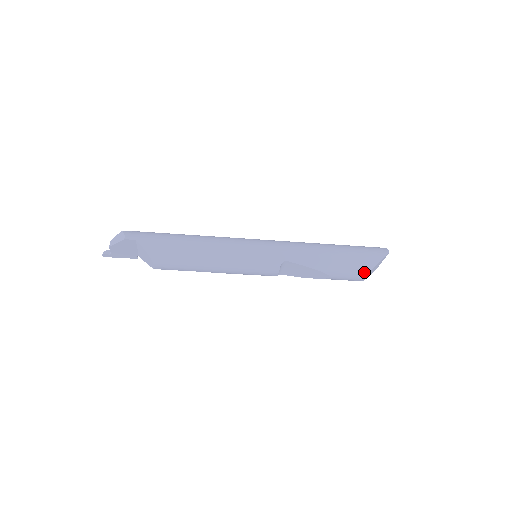
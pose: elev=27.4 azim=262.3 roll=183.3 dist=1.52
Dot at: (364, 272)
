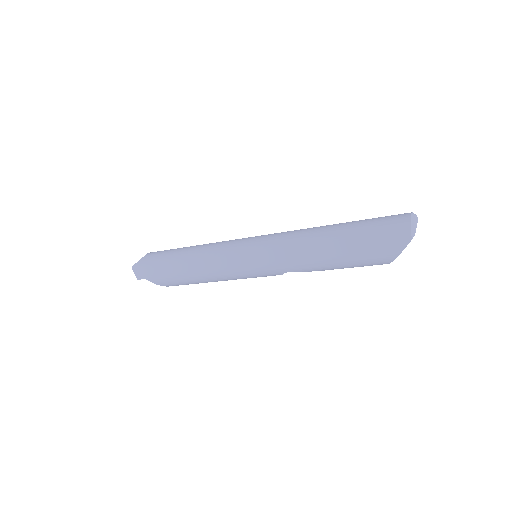
Dot at: (381, 264)
